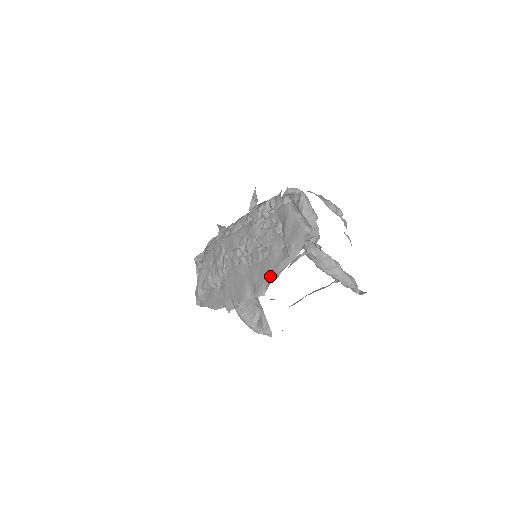
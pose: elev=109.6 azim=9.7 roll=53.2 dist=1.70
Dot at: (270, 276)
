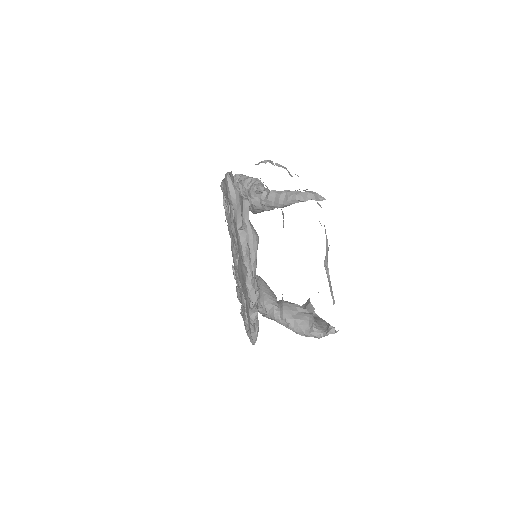
Dot at: (238, 236)
